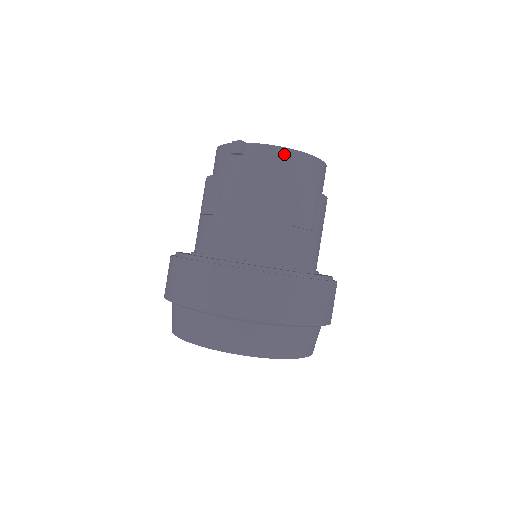
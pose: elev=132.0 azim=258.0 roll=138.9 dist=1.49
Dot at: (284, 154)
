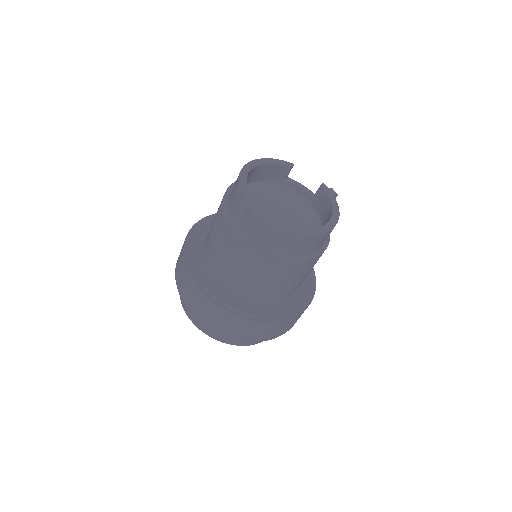
Dot at: (283, 234)
